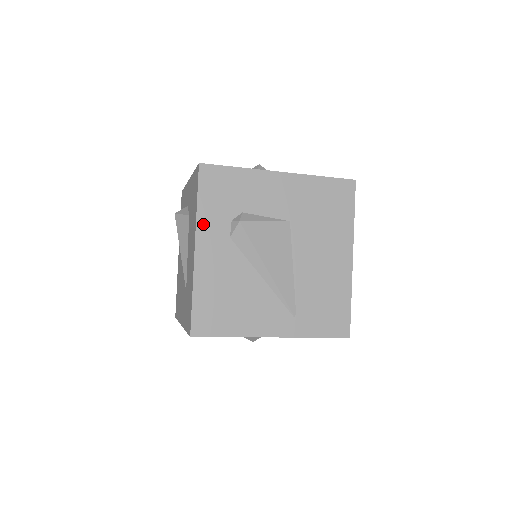
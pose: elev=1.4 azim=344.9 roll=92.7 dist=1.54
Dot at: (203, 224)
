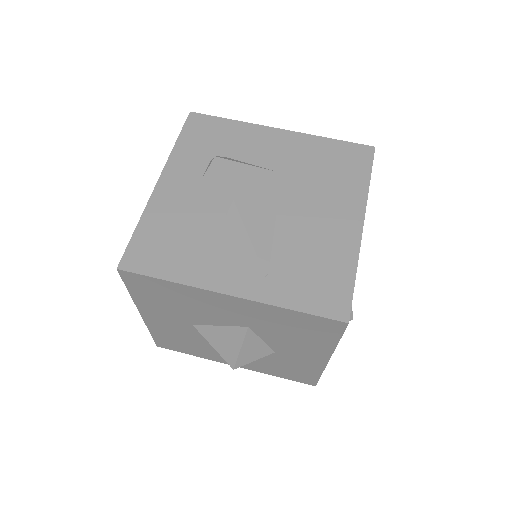
Dot at: (176, 160)
